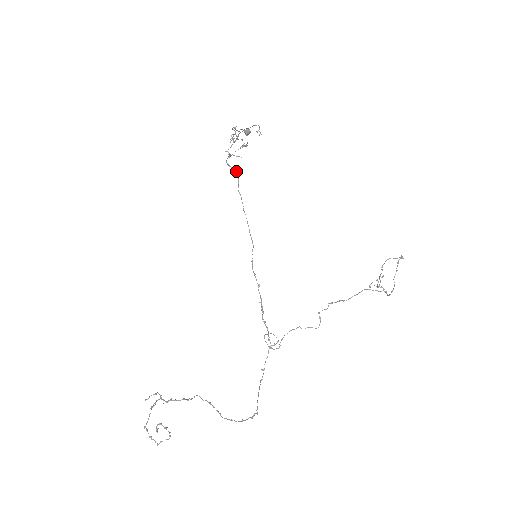
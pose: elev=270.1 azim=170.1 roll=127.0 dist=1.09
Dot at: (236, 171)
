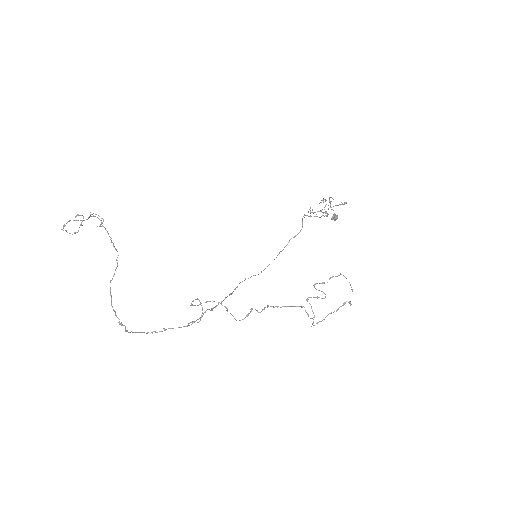
Dot at: occluded
